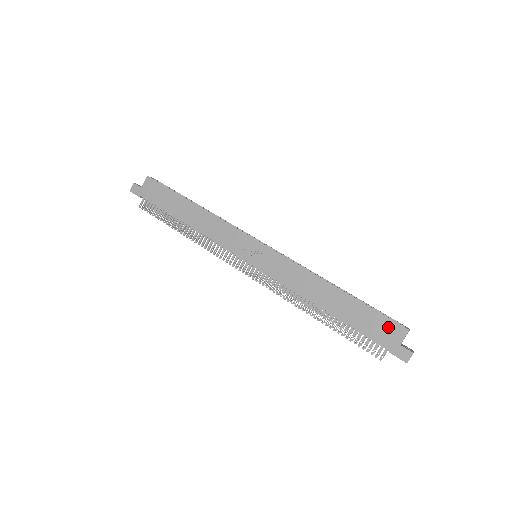
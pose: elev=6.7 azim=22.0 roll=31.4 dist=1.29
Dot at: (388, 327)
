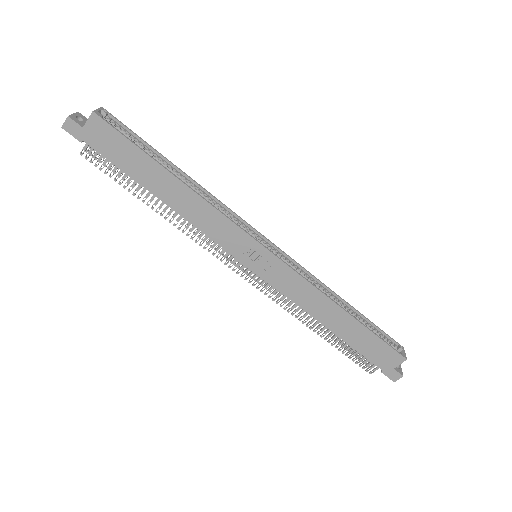
Dot at: (388, 354)
